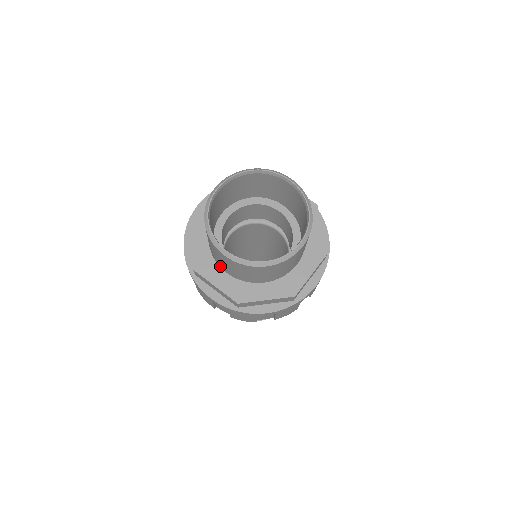
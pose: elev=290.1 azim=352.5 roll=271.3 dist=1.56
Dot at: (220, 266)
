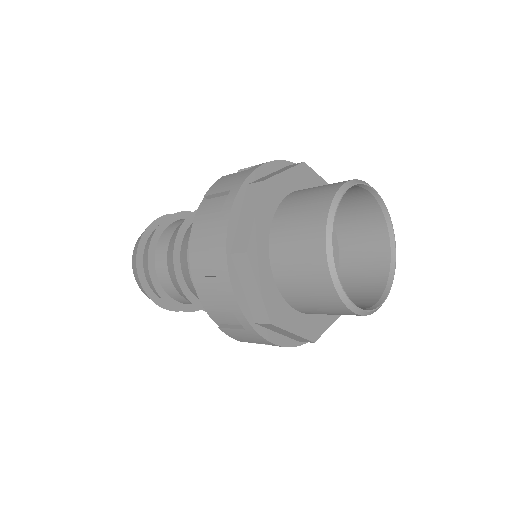
Dot at: (295, 307)
